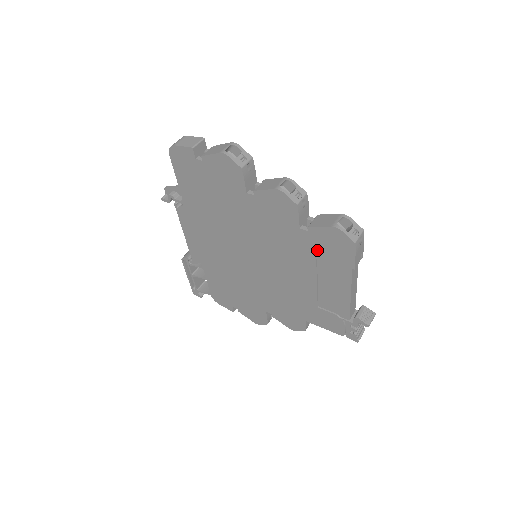
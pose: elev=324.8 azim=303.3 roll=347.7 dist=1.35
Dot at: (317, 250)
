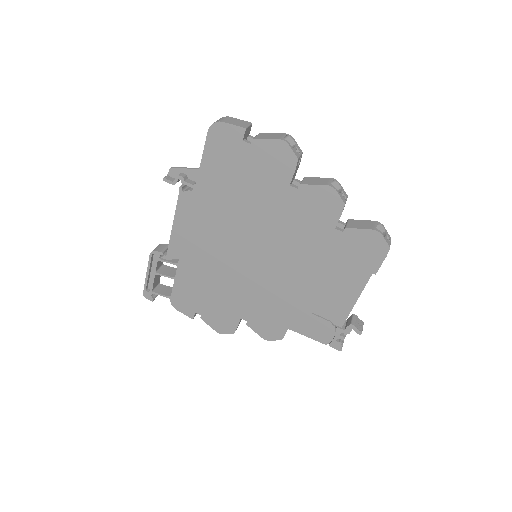
Dot at: (344, 252)
